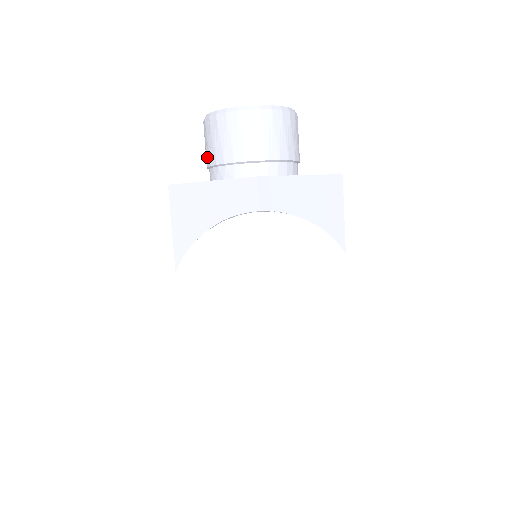
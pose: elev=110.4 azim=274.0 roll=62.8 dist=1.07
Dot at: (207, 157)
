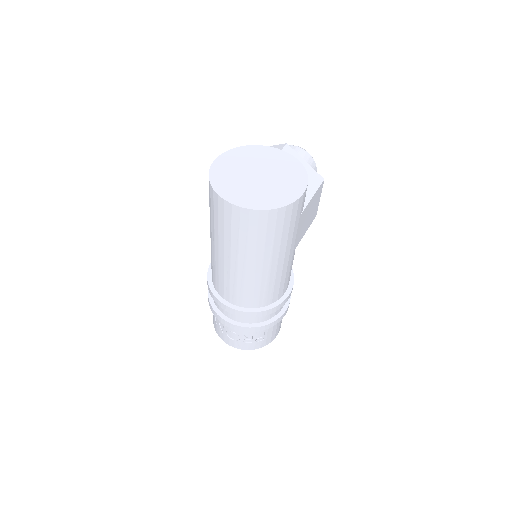
Dot at: occluded
